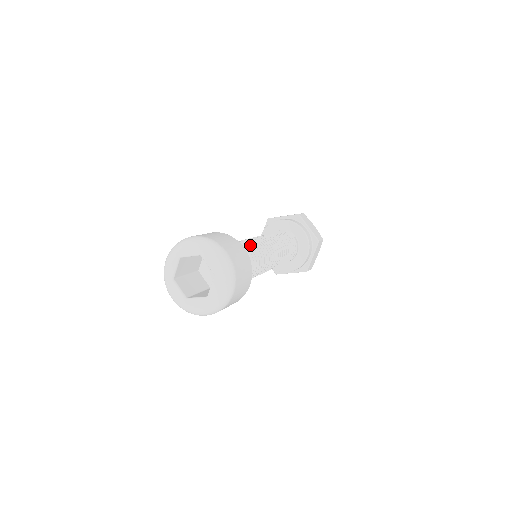
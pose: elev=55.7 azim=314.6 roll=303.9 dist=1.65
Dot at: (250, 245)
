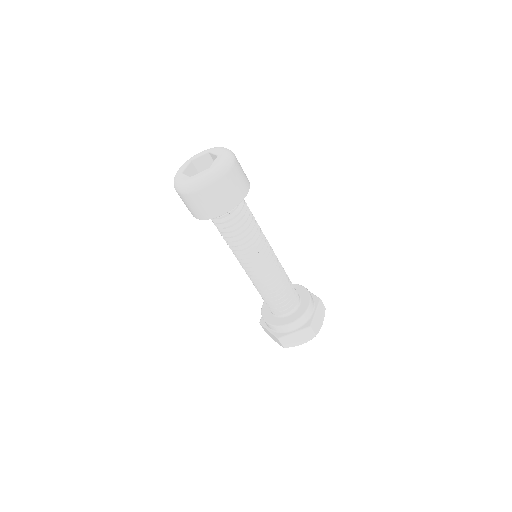
Dot at: occluded
